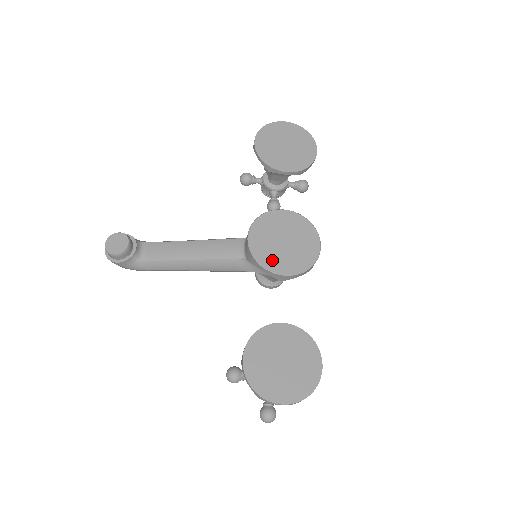
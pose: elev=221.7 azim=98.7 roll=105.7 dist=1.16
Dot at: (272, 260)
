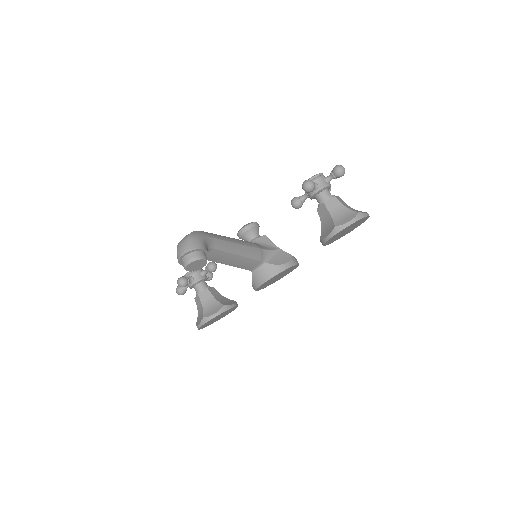
Dot at: (262, 287)
